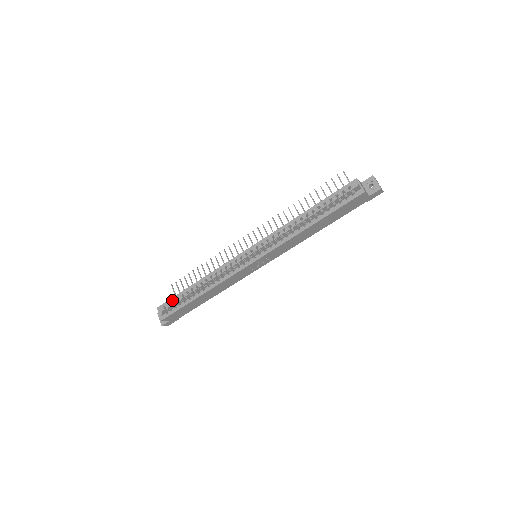
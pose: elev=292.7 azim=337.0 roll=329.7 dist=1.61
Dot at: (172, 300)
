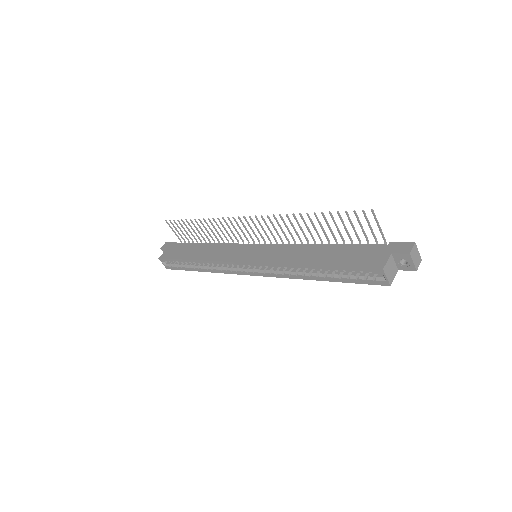
Dot at: (172, 261)
